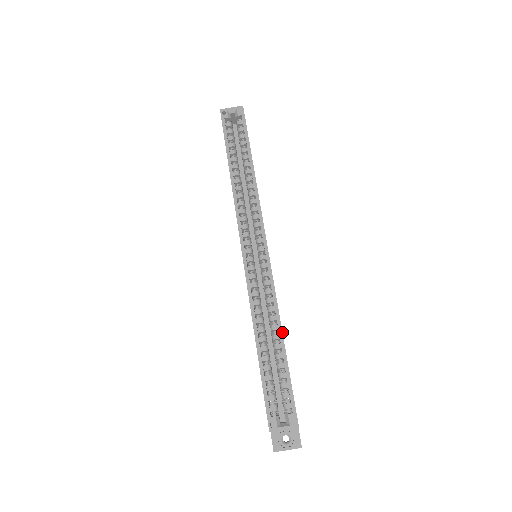
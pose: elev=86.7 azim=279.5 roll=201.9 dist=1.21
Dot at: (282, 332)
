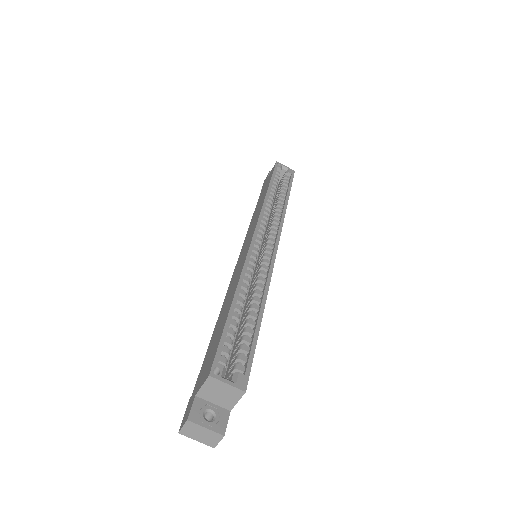
Dot at: occluded
